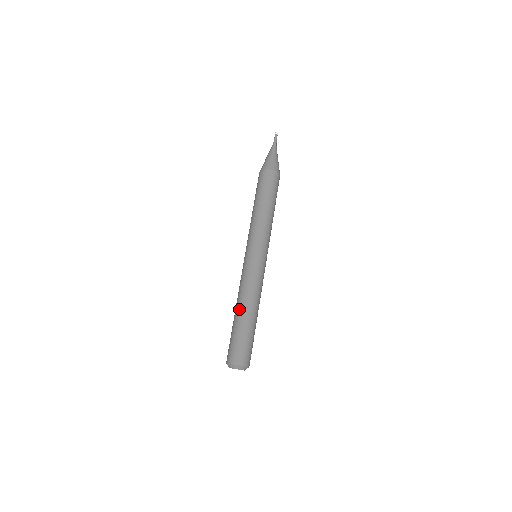
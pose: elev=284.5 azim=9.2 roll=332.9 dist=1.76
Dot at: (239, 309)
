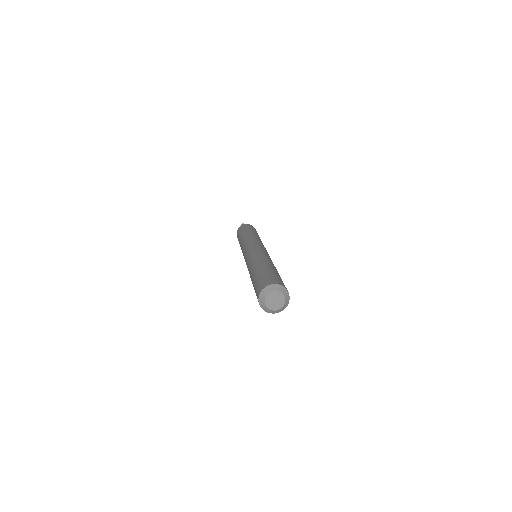
Dot at: (269, 262)
